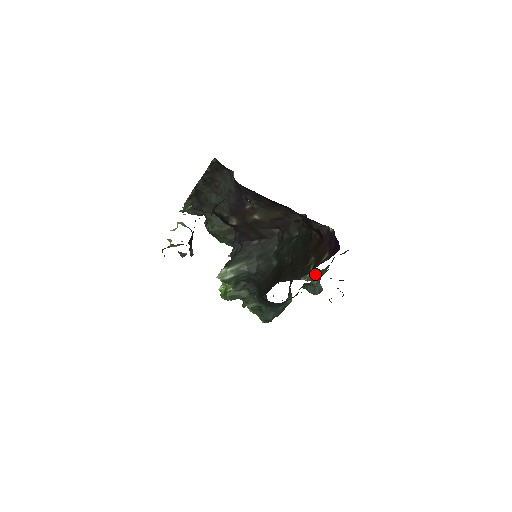
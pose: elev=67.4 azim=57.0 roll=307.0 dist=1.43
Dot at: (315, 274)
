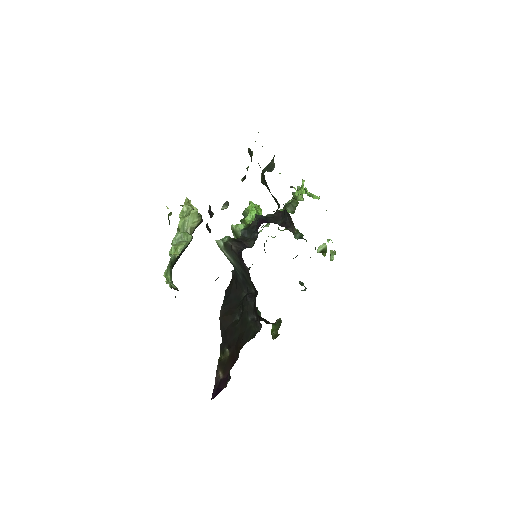
Dot at: occluded
